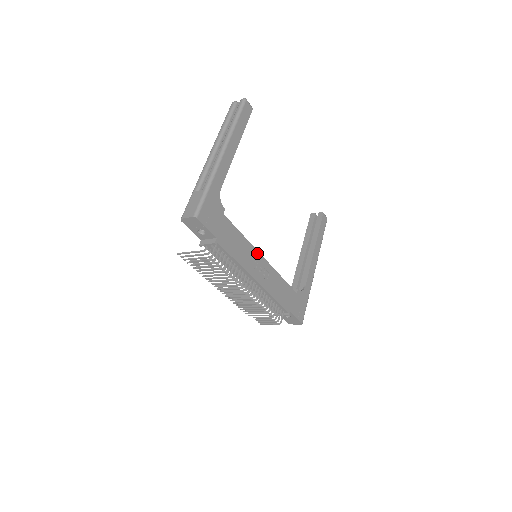
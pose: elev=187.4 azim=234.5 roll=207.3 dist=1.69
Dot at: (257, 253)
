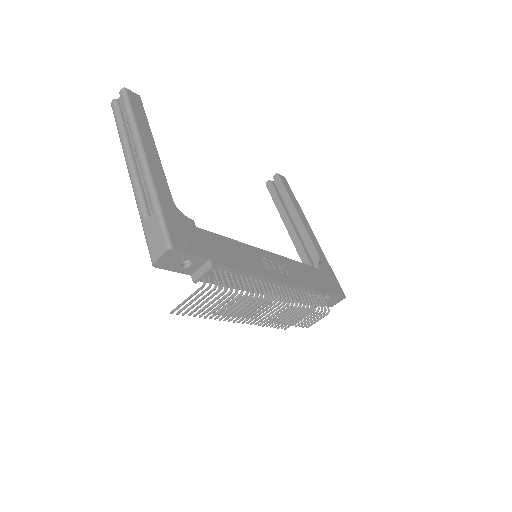
Dot at: (258, 250)
